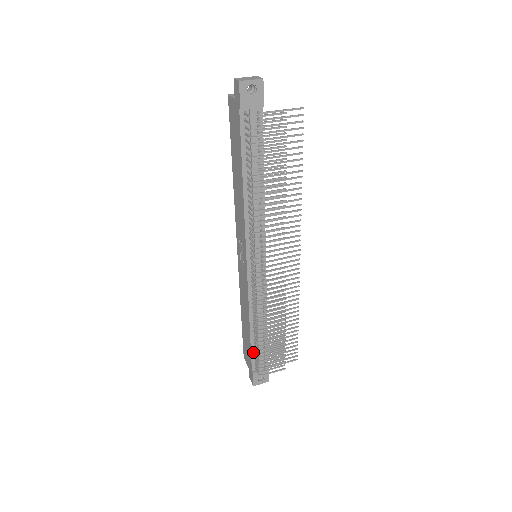
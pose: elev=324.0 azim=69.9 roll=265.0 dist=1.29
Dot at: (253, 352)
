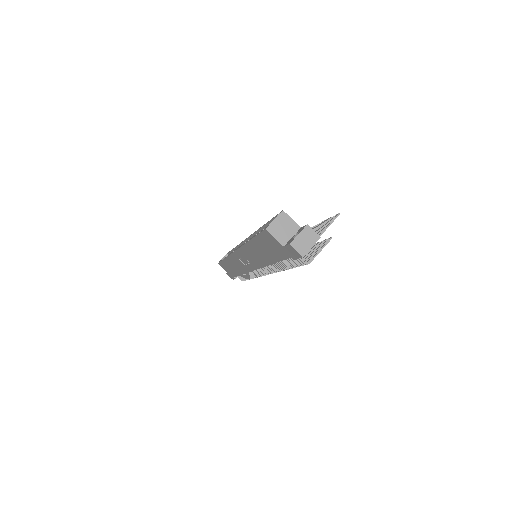
Dot at: occluded
